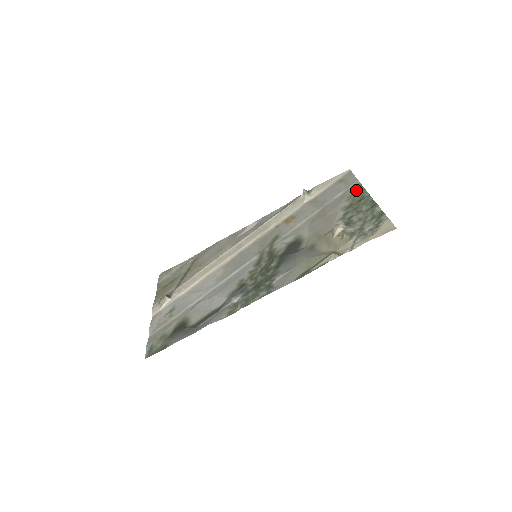
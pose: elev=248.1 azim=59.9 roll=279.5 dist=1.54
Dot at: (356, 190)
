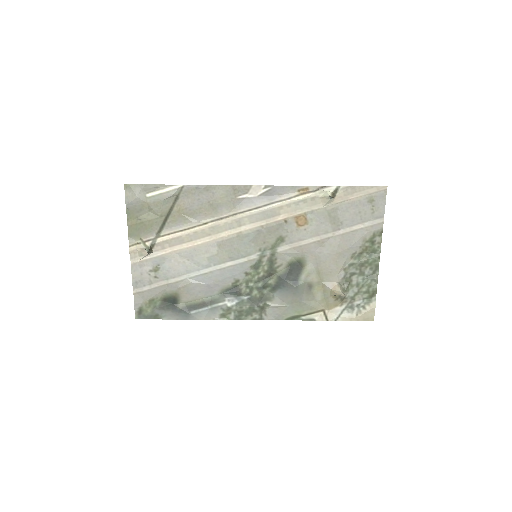
Dot at: (375, 236)
